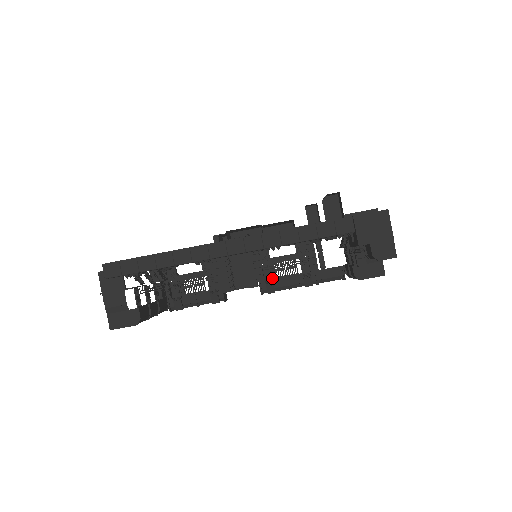
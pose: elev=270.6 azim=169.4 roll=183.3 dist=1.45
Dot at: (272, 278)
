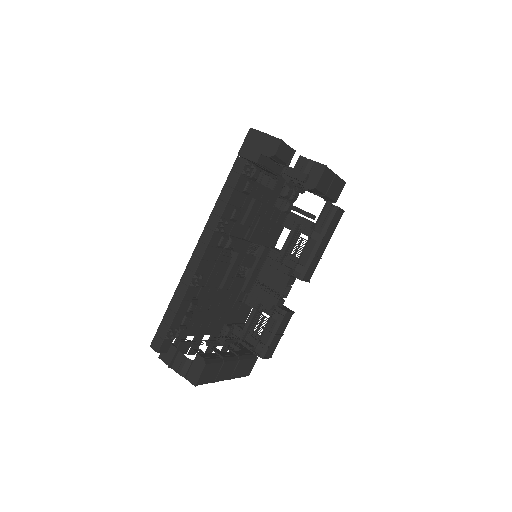
Dot at: (297, 263)
